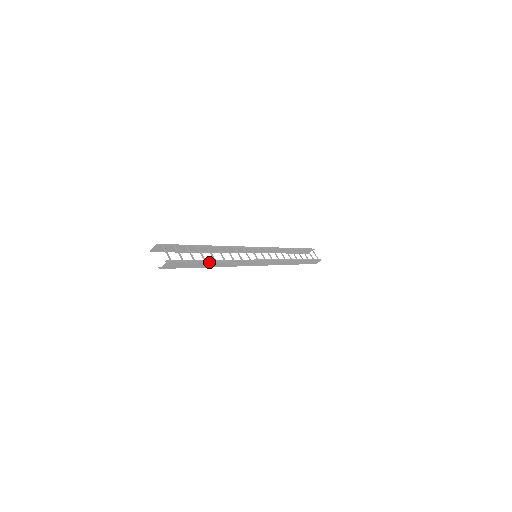
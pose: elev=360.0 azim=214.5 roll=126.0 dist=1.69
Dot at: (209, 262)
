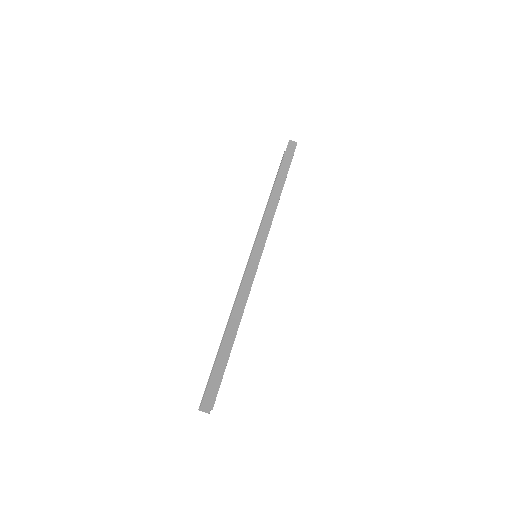
Dot at: occluded
